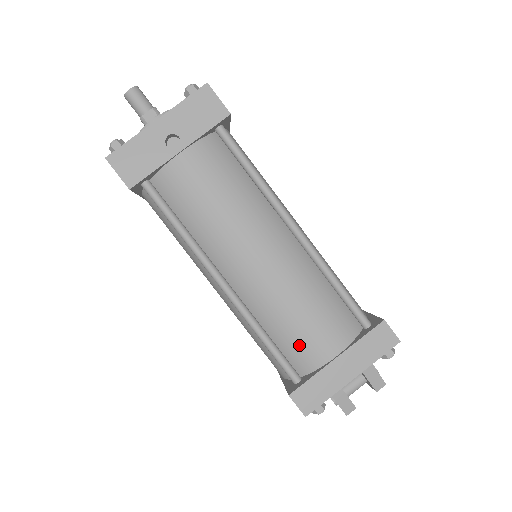
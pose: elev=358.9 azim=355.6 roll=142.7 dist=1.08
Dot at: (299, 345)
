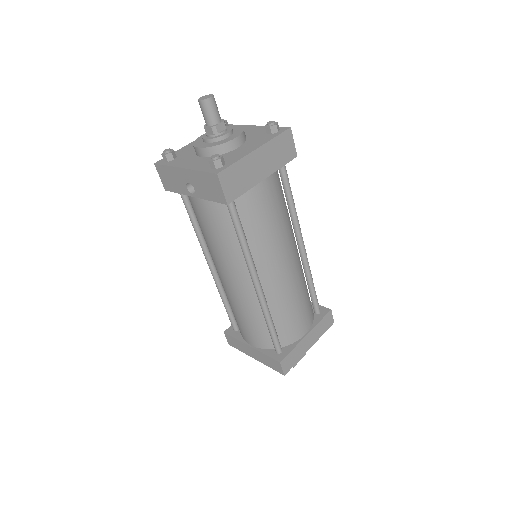
Dot at: (237, 323)
